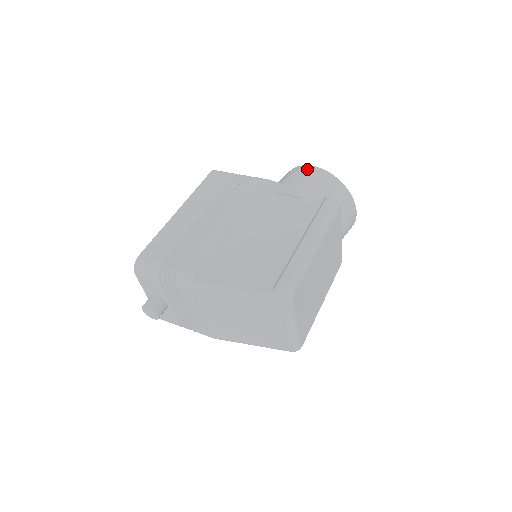
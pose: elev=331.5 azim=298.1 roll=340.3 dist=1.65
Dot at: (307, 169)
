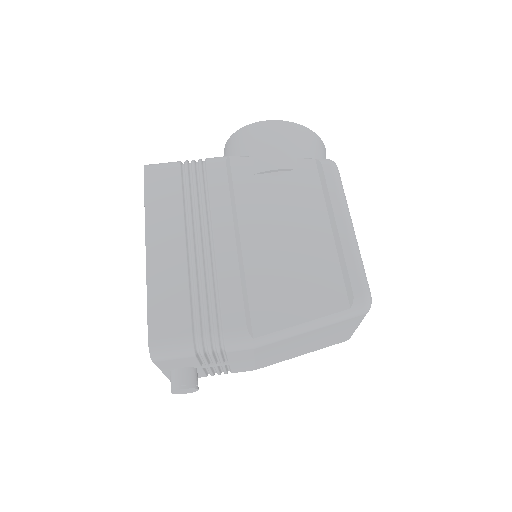
Dot at: (268, 127)
